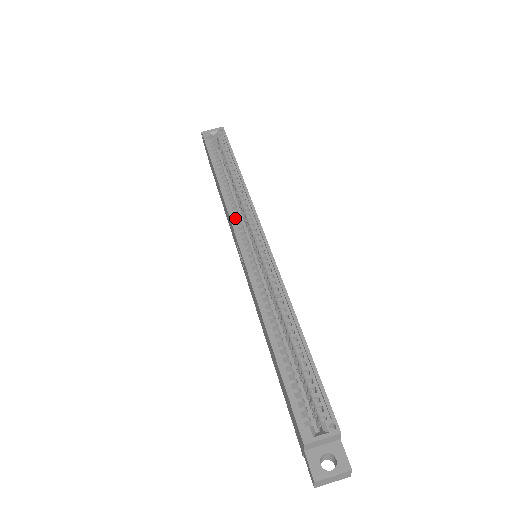
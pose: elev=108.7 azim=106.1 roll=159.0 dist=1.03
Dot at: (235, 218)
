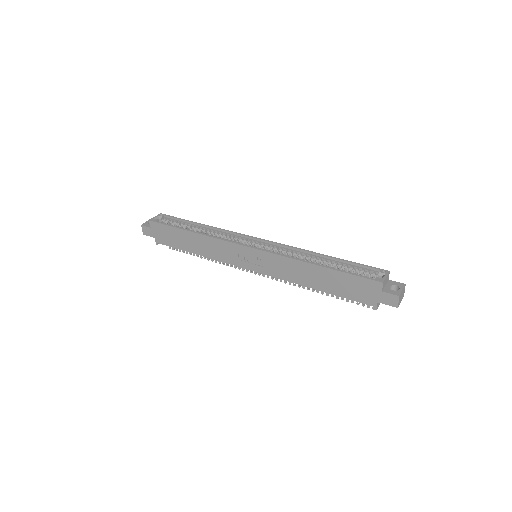
Dot at: (229, 242)
